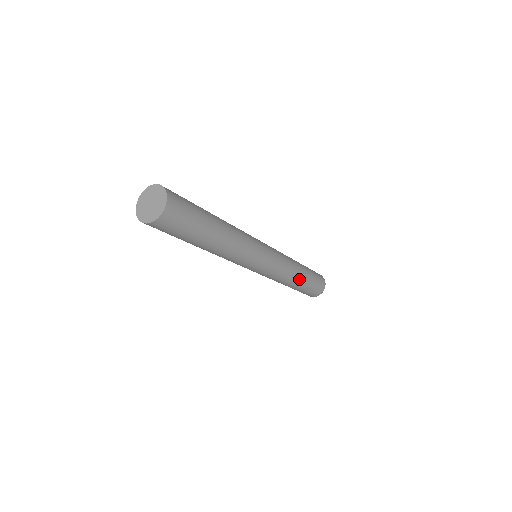
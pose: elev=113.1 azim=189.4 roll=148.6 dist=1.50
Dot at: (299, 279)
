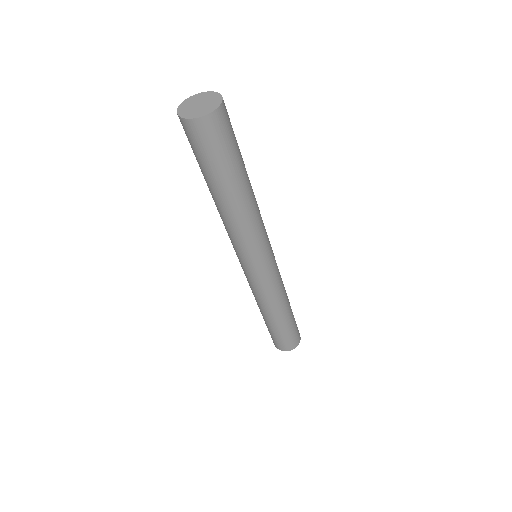
Dot at: (277, 316)
